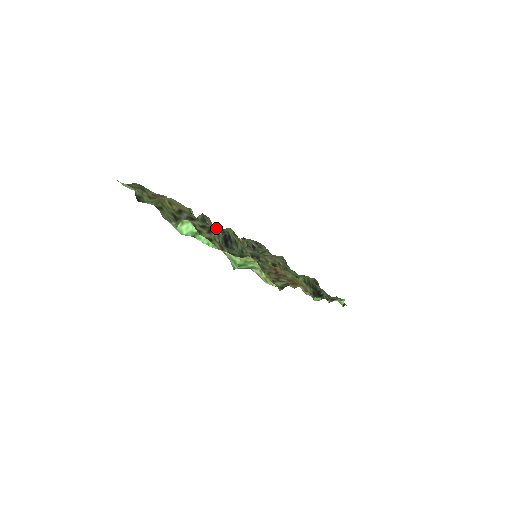
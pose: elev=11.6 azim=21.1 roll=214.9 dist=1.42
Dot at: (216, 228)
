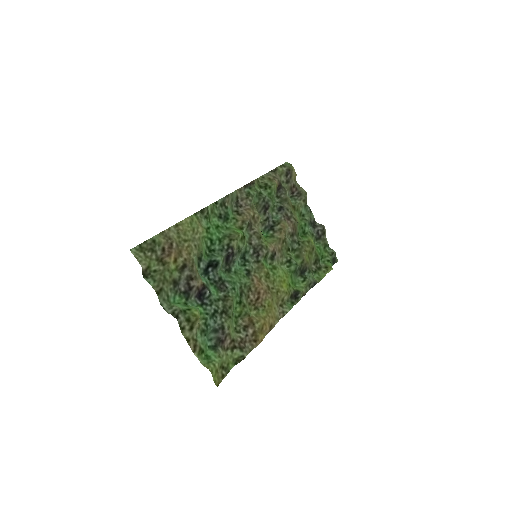
Dot at: occluded
